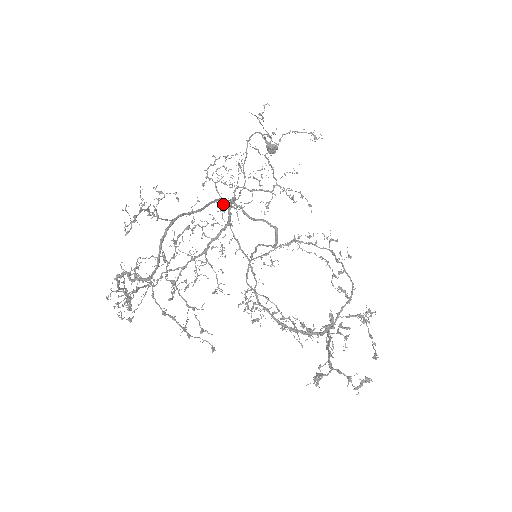
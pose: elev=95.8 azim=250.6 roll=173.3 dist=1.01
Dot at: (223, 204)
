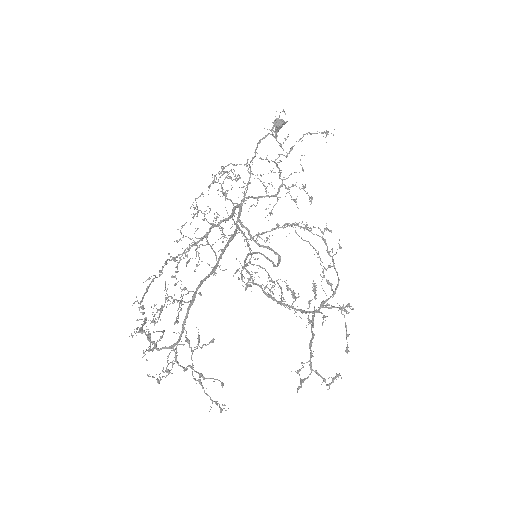
Dot at: (226, 190)
